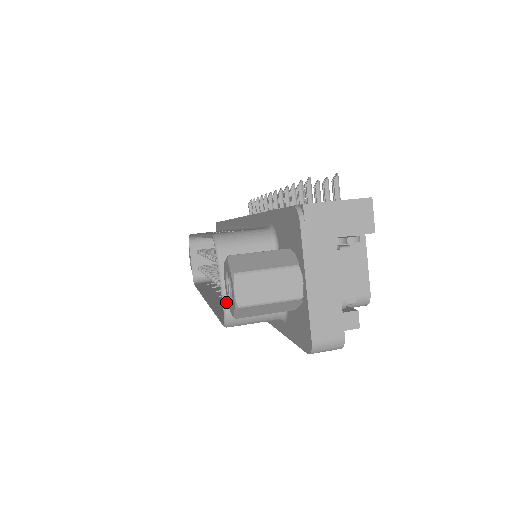
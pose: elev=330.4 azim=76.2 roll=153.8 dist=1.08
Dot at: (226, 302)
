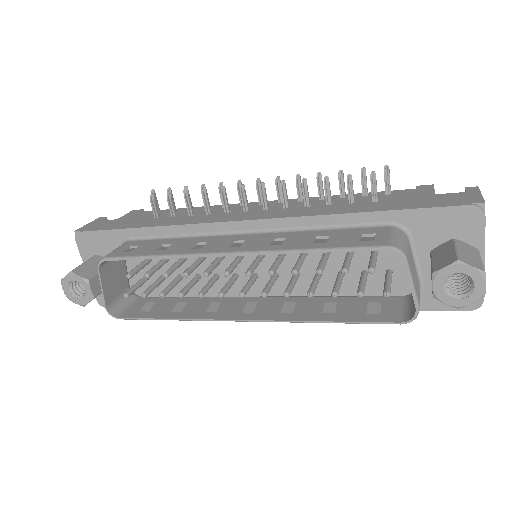
Dot at: (418, 301)
